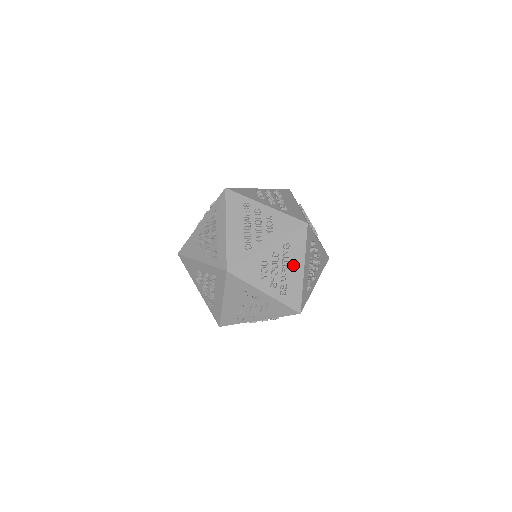
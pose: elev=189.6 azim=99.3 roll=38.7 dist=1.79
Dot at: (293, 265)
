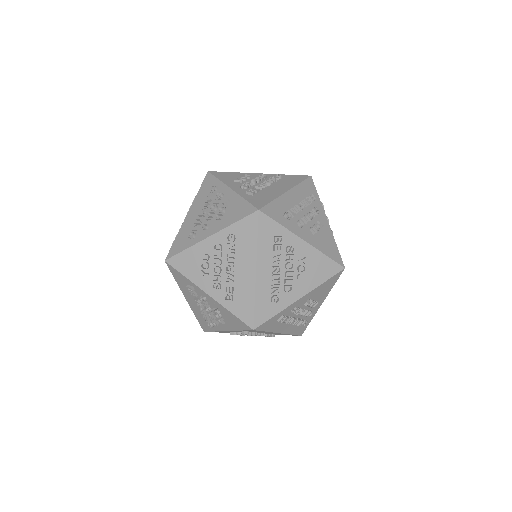
Dot at: (241, 263)
